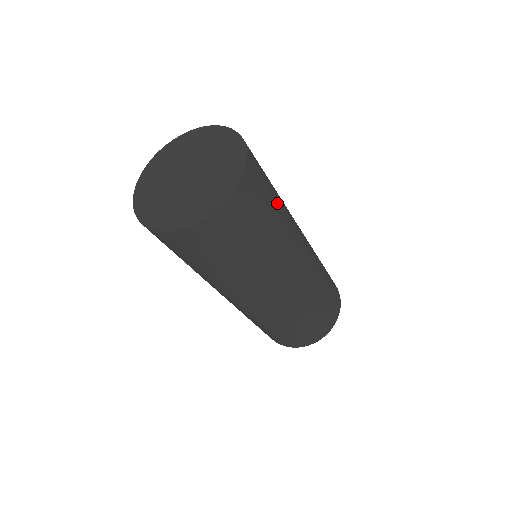
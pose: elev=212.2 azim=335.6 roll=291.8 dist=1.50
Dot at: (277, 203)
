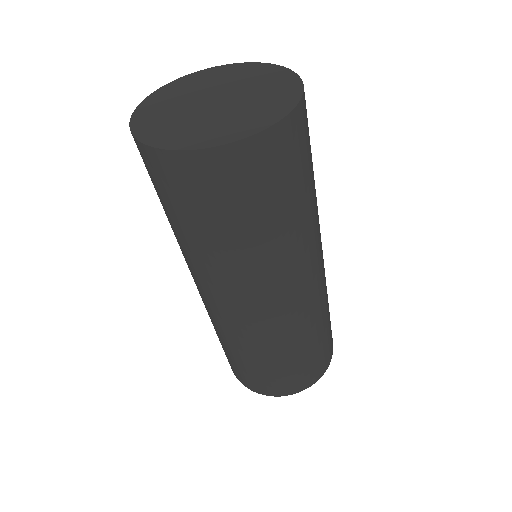
Dot at: occluded
